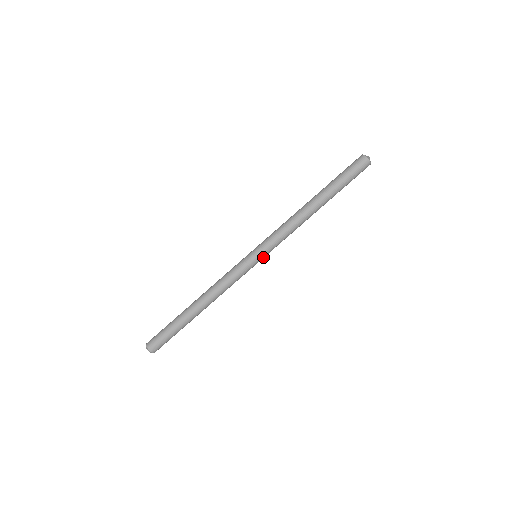
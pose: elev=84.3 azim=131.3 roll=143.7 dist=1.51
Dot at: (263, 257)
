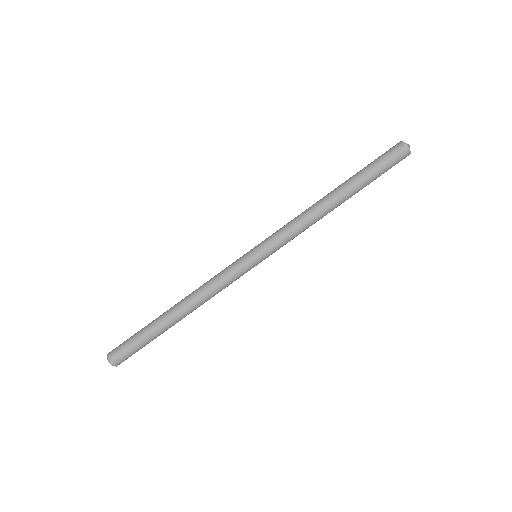
Dot at: (264, 258)
